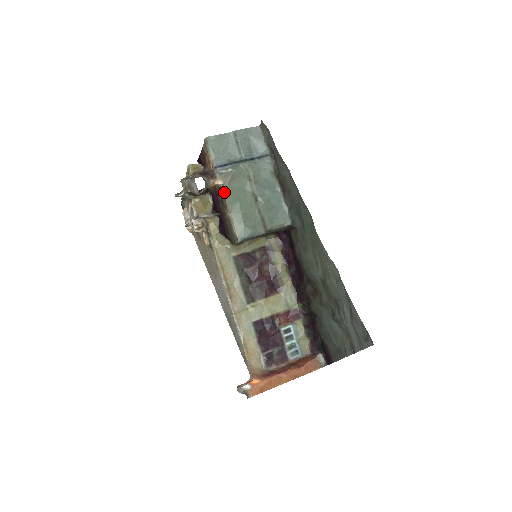
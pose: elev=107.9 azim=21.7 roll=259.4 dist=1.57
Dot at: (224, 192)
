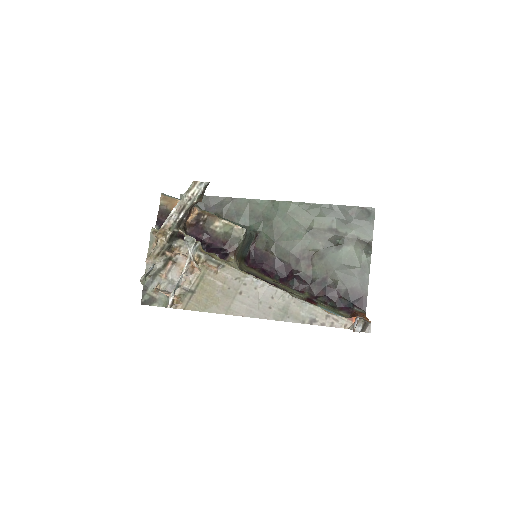
Dot at: (205, 211)
